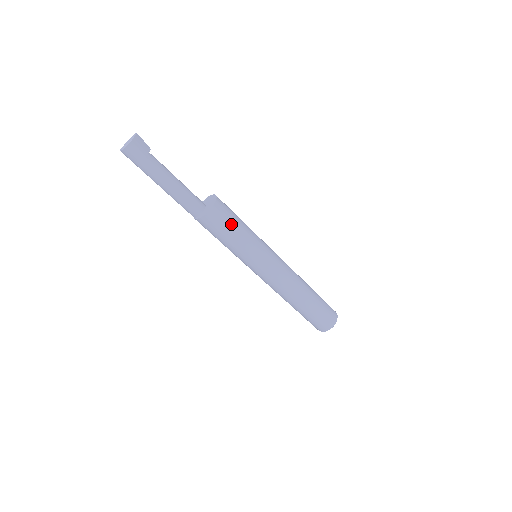
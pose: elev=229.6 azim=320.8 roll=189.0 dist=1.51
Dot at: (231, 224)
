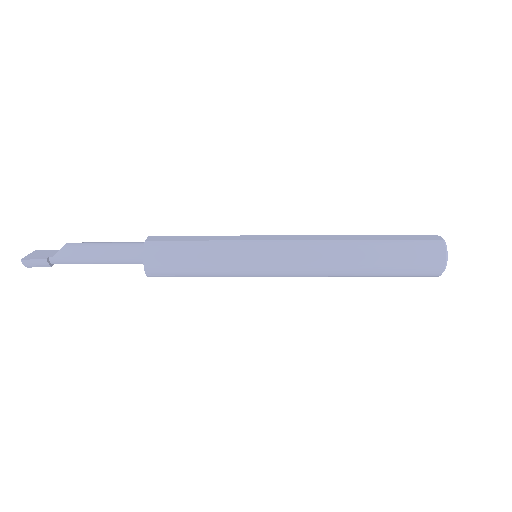
Dot at: (183, 276)
